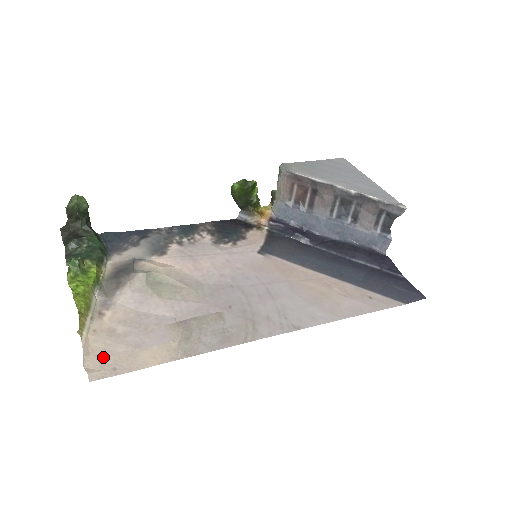
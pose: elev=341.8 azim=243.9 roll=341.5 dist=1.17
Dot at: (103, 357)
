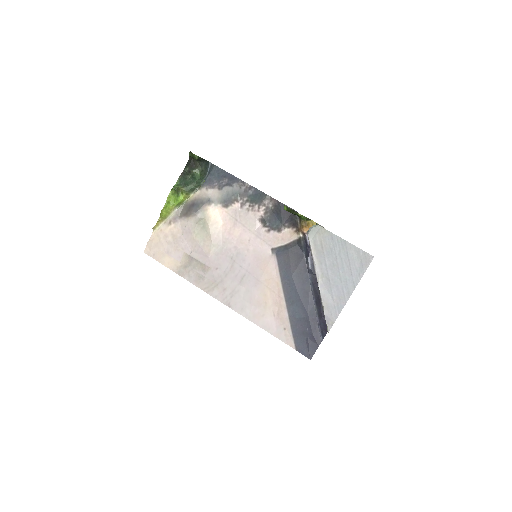
Dot at: (155, 246)
